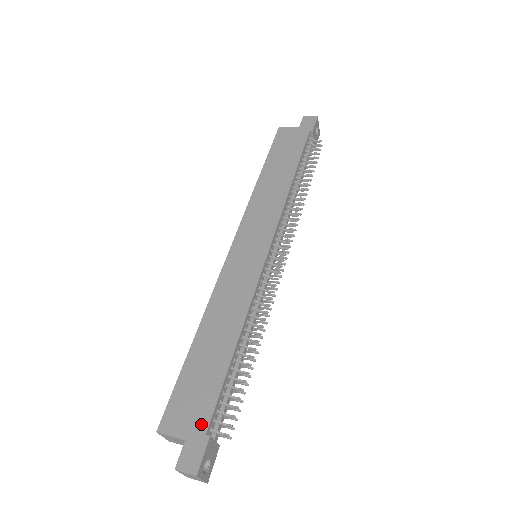
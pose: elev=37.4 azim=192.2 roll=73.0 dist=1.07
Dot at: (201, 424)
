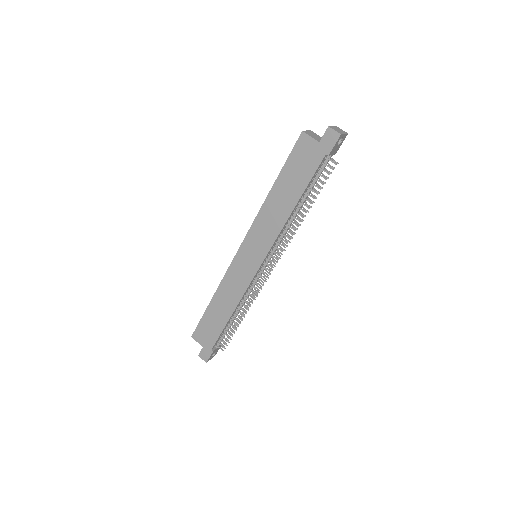
Dot at: (210, 344)
